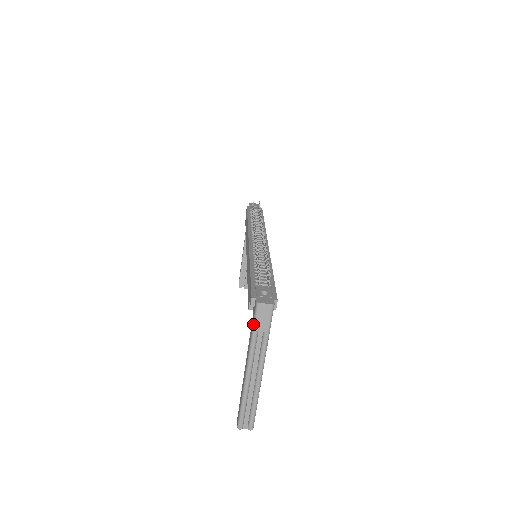
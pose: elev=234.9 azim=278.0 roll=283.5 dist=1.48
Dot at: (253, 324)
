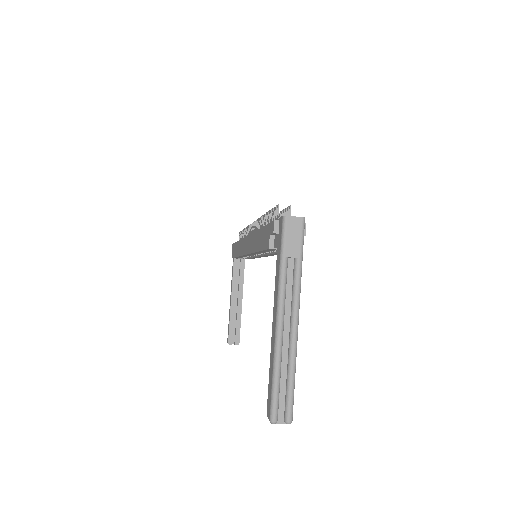
Dot at: (281, 248)
